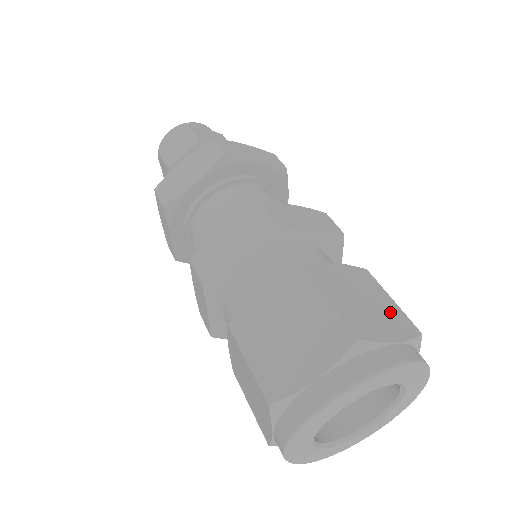
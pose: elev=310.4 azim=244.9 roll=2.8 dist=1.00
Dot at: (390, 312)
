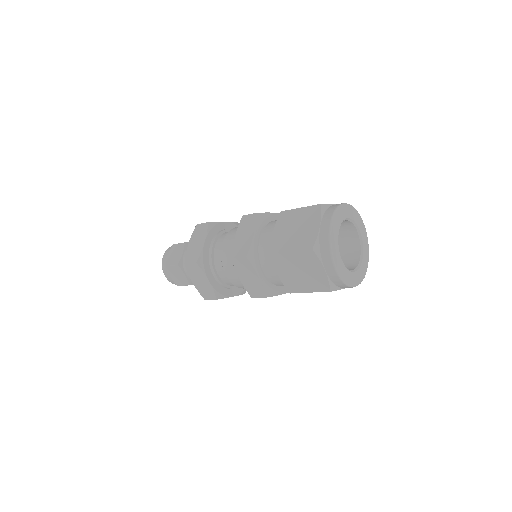
Dot at: occluded
